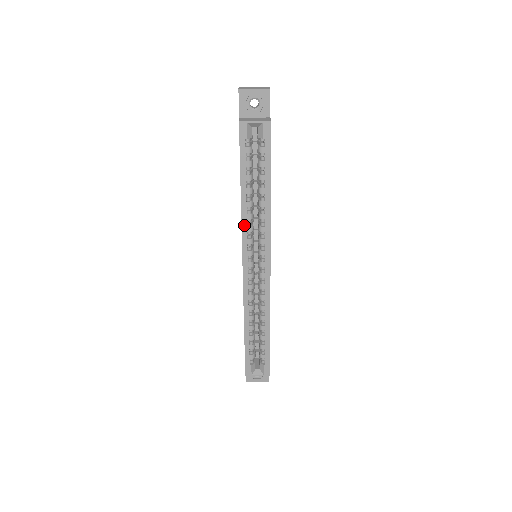
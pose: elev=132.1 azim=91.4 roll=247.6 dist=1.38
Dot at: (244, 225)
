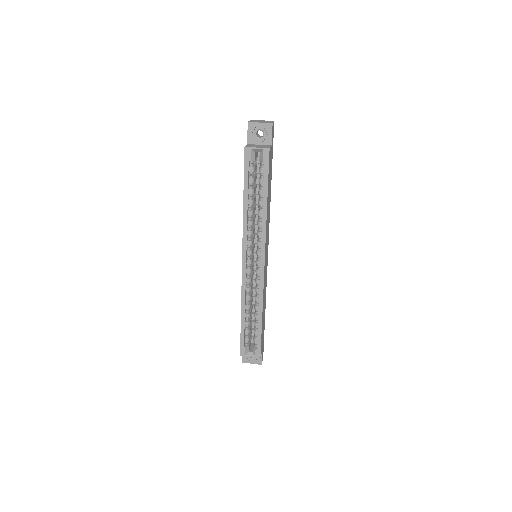
Dot at: (245, 229)
